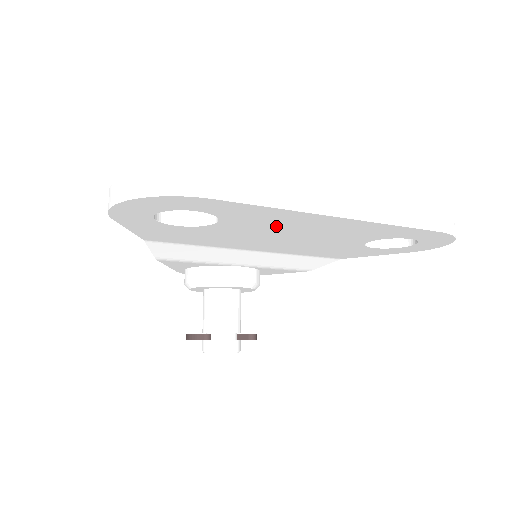
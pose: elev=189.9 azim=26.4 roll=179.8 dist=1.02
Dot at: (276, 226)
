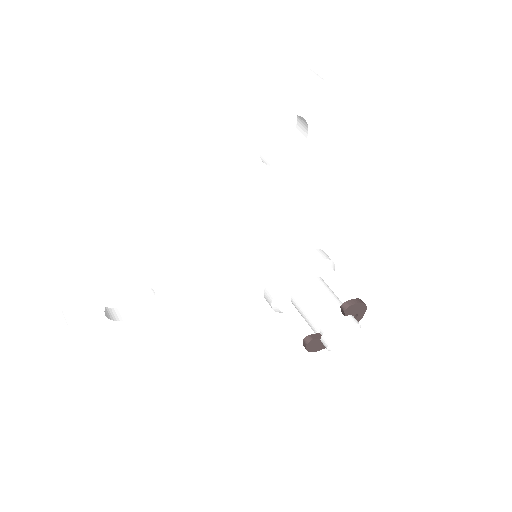
Dot at: (173, 248)
